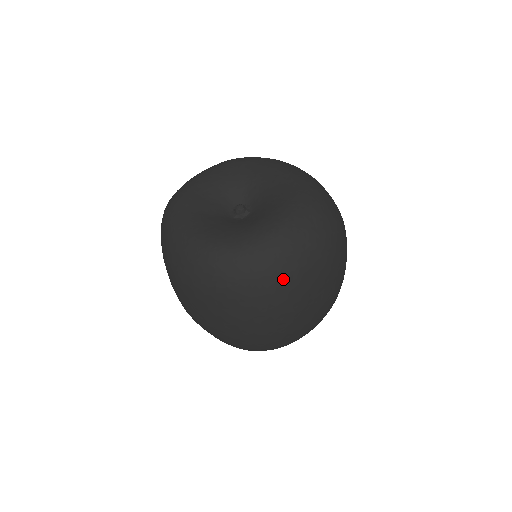
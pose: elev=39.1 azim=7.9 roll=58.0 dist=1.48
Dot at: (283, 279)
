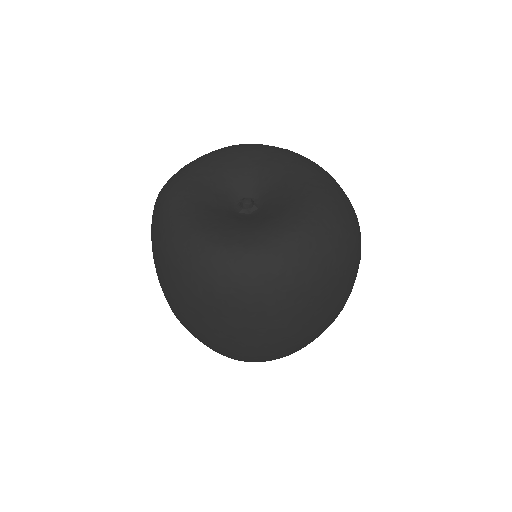
Dot at: (295, 289)
